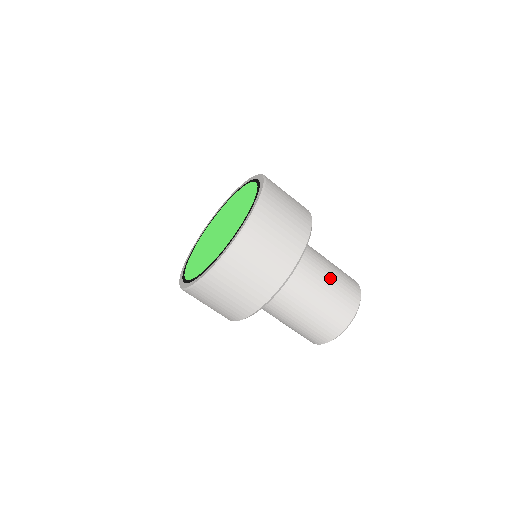
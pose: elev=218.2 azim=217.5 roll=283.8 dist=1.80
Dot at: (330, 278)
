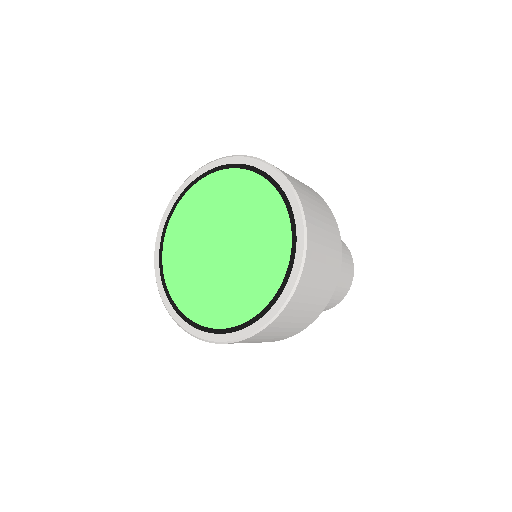
Dot at: occluded
